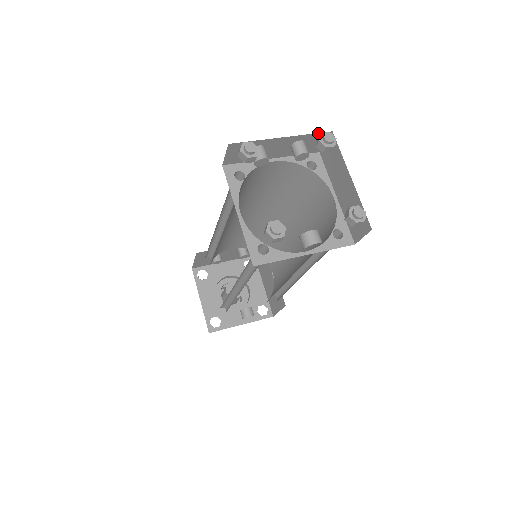
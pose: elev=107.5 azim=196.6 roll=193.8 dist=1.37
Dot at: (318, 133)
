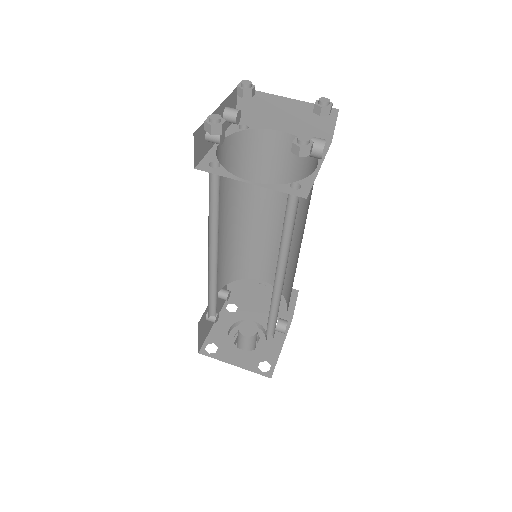
Dot at: (231, 93)
